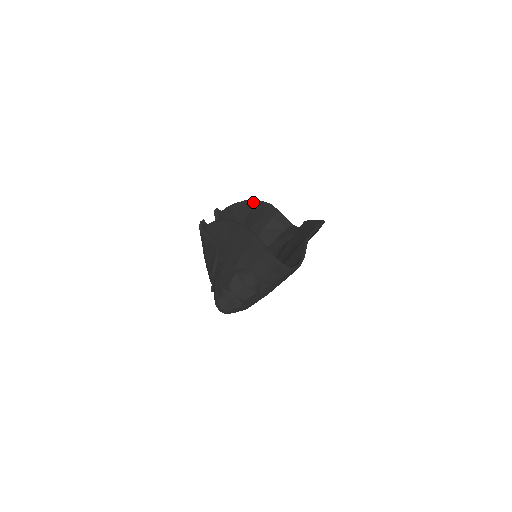
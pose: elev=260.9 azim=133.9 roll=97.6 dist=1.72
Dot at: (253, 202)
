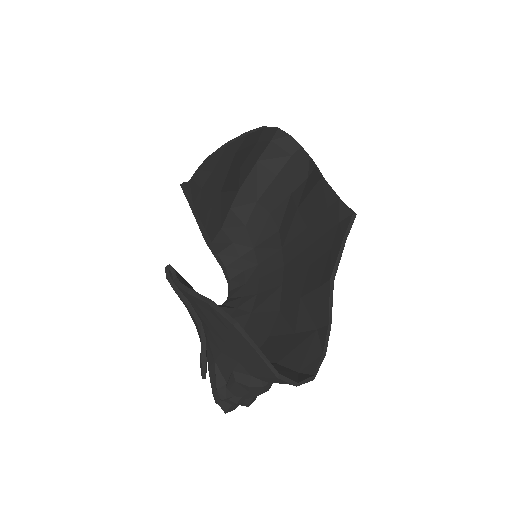
Dot at: (237, 142)
